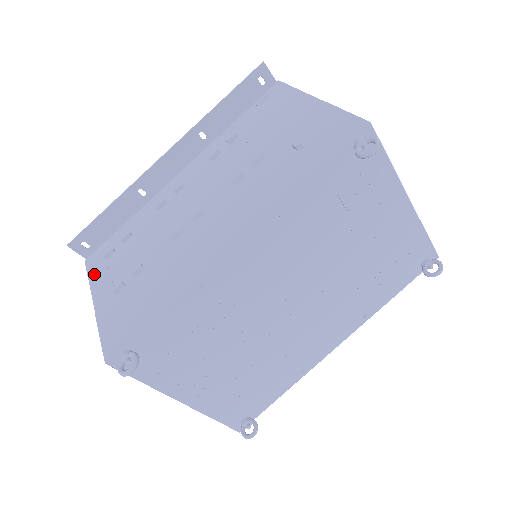
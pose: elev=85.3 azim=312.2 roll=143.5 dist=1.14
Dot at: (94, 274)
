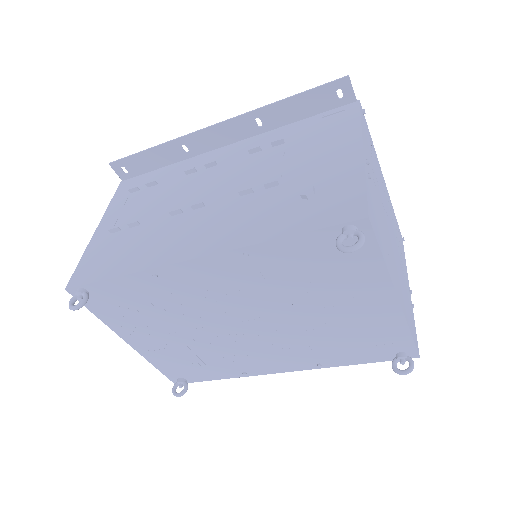
Dot at: (115, 200)
